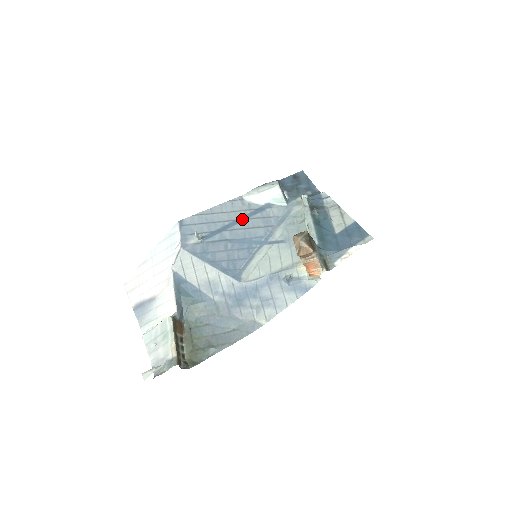
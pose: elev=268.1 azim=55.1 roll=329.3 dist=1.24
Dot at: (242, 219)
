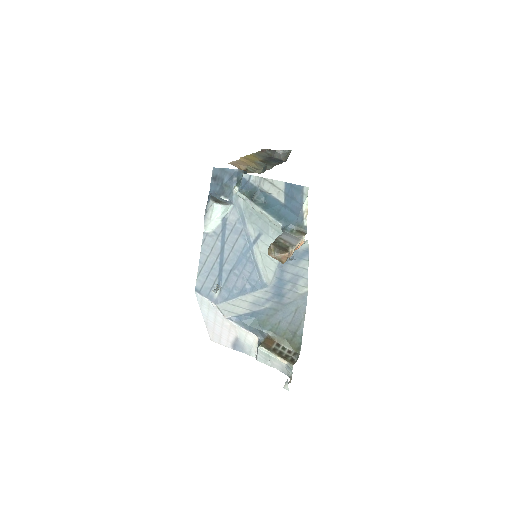
Dot at: (222, 247)
